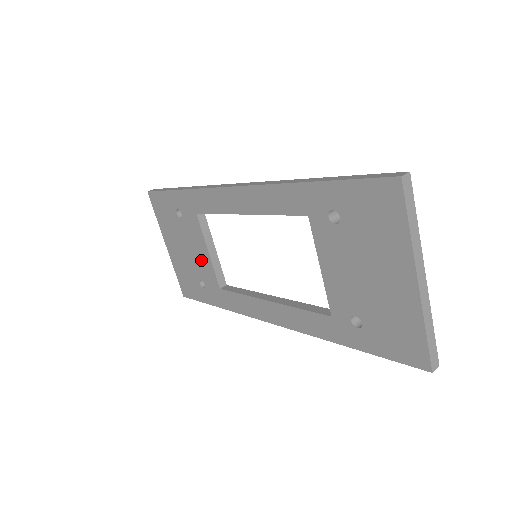
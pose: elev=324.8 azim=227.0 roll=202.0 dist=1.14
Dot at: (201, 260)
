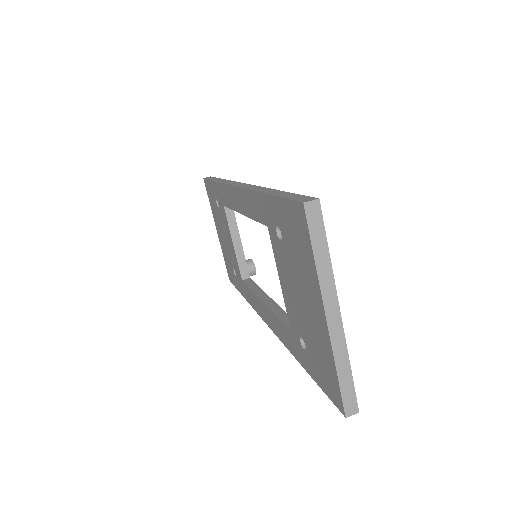
Dot at: (231, 250)
